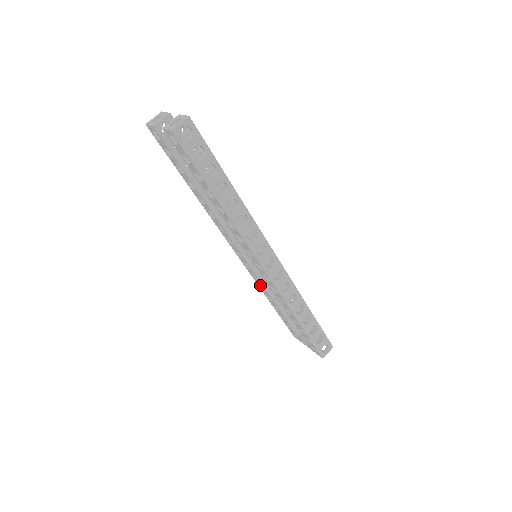
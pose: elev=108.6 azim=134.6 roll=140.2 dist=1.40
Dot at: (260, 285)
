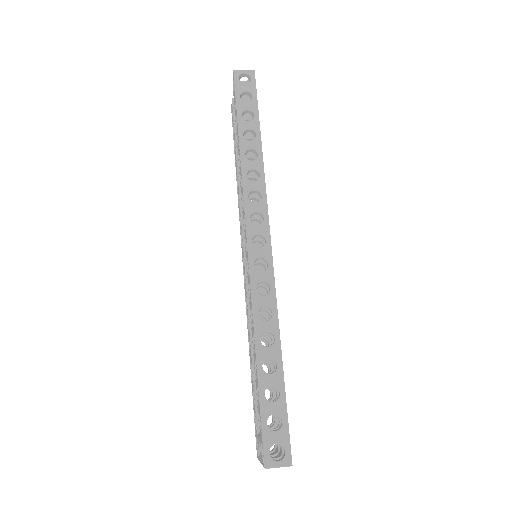
Dot at: occluded
